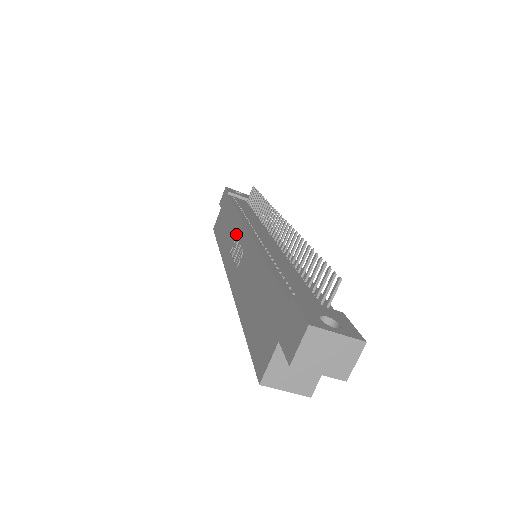
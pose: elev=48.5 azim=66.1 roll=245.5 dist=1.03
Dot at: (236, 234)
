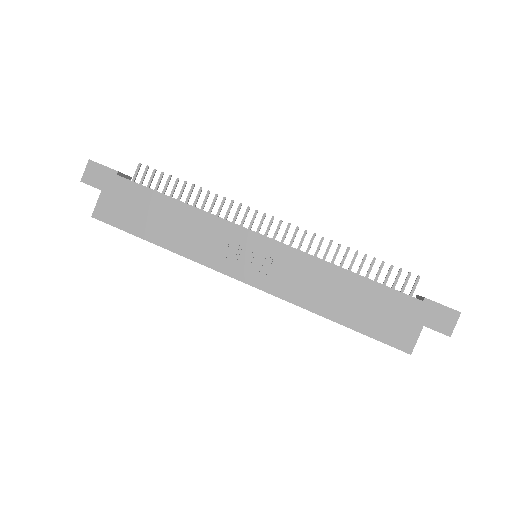
Dot at: (228, 237)
